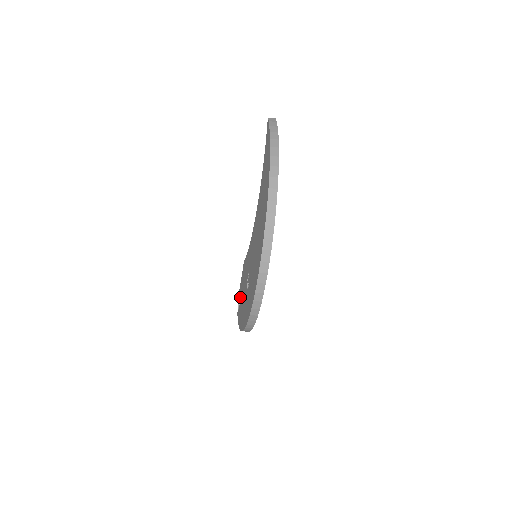
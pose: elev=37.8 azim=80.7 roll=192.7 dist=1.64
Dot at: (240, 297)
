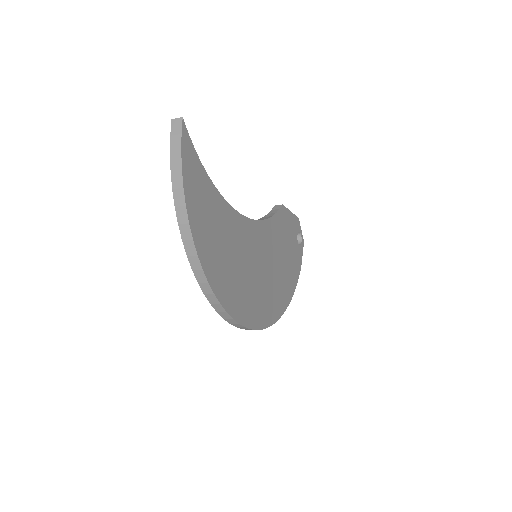
Dot at: occluded
